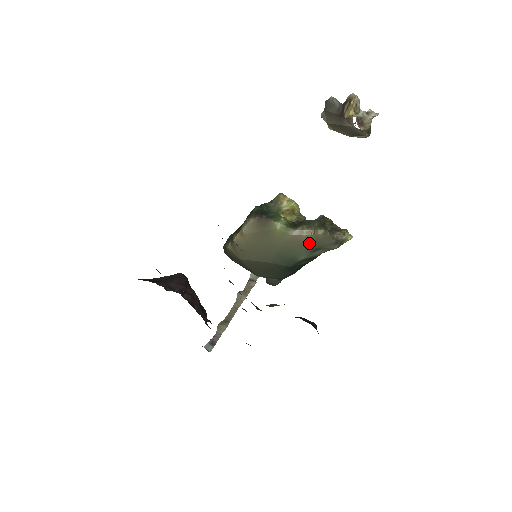
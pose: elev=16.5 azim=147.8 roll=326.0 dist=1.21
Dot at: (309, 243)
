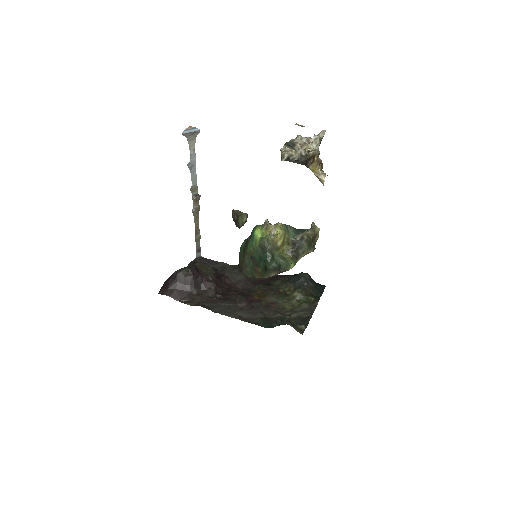
Dot at: occluded
